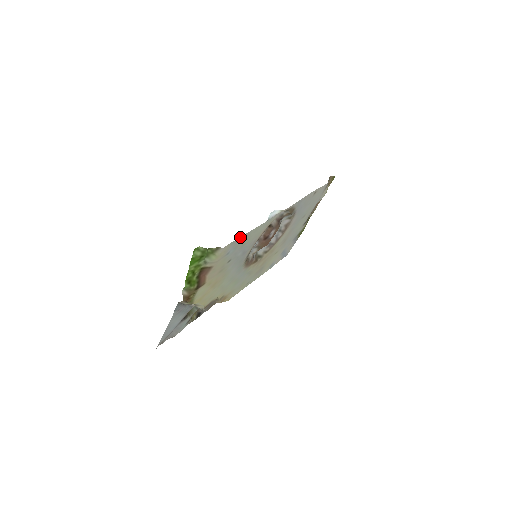
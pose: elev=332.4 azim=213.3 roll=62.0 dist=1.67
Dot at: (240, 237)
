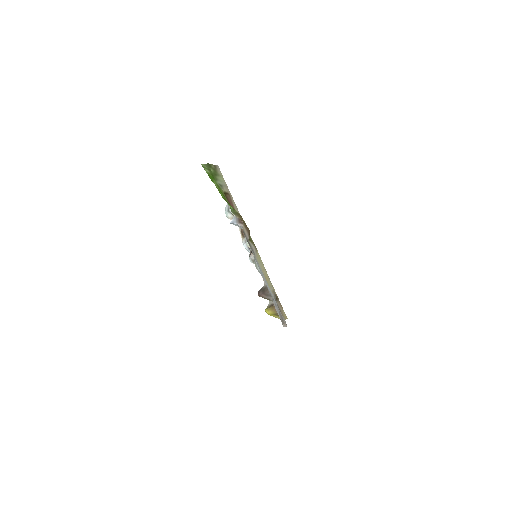
Dot at: occluded
